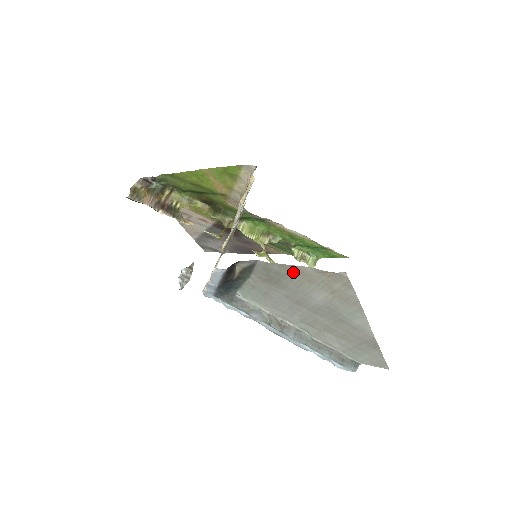
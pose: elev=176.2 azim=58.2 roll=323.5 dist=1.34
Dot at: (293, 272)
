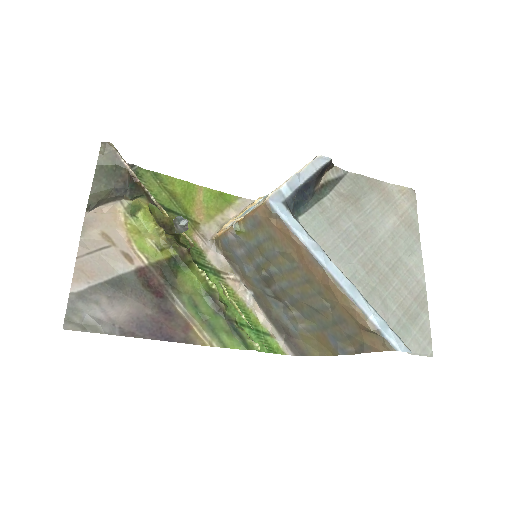
Dot at: (376, 188)
